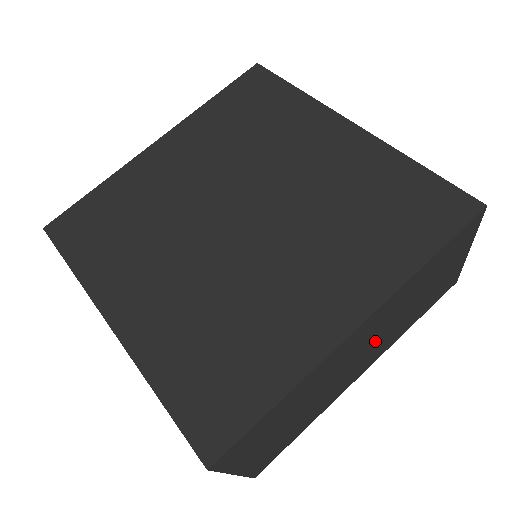
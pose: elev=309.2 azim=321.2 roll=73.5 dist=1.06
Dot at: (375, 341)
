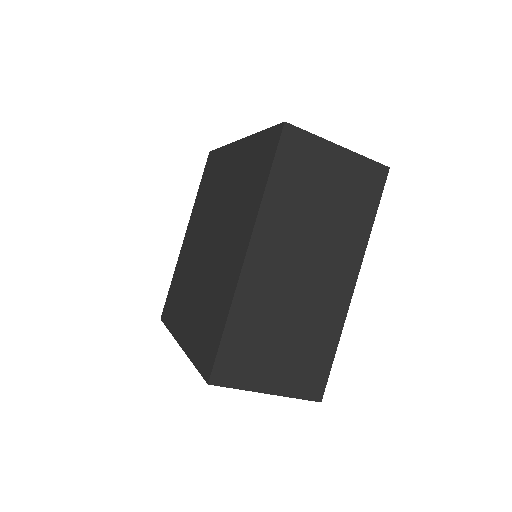
Dot at: occluded
